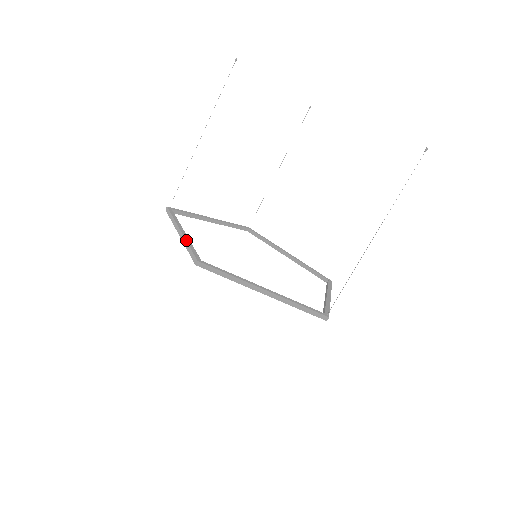
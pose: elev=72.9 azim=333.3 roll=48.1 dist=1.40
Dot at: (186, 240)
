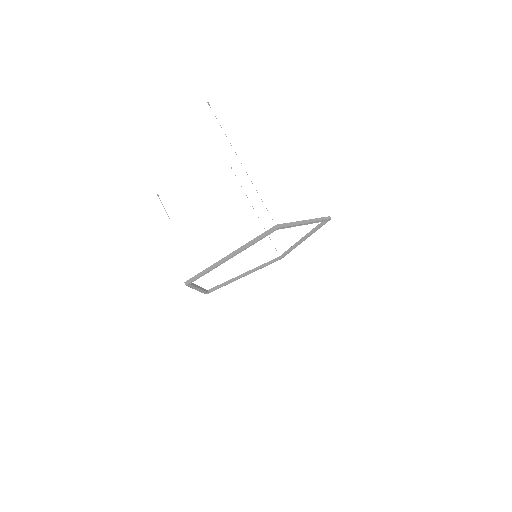
Dot at: occluded
